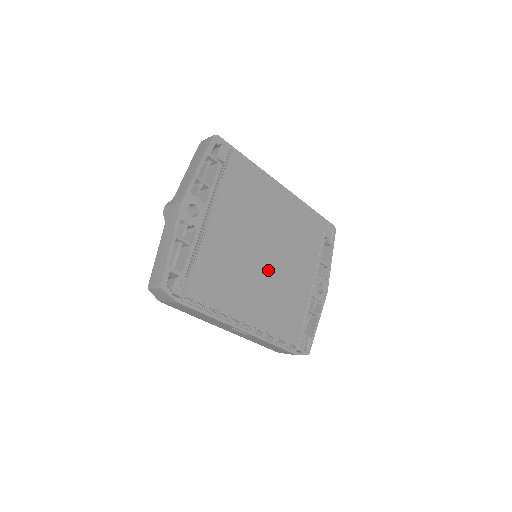
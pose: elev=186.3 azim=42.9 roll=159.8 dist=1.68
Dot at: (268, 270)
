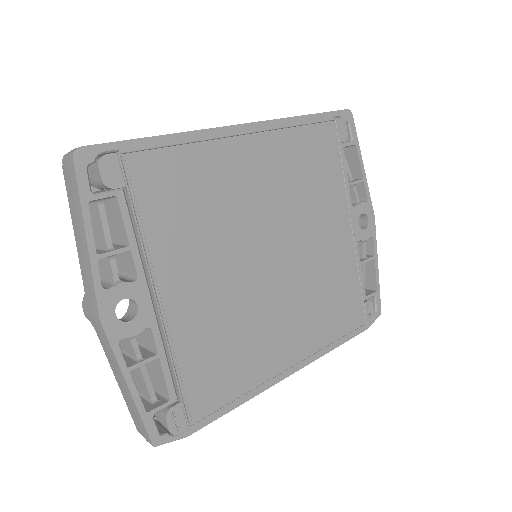
Dot at: (284, 275)
